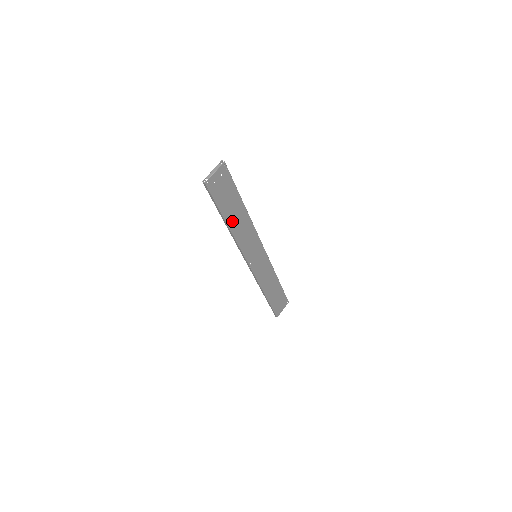
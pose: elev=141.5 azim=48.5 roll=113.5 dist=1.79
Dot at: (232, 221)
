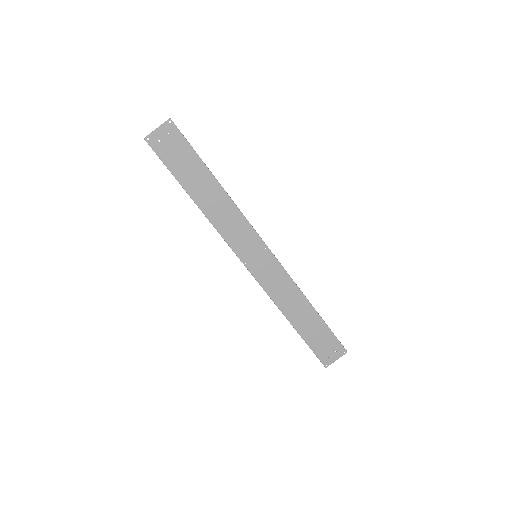
Dot at: (199, 195)
